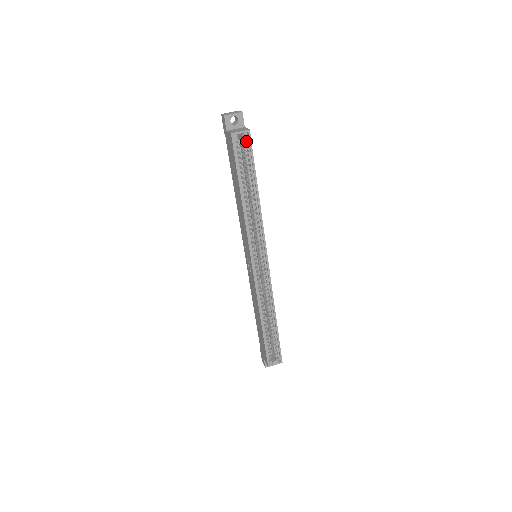
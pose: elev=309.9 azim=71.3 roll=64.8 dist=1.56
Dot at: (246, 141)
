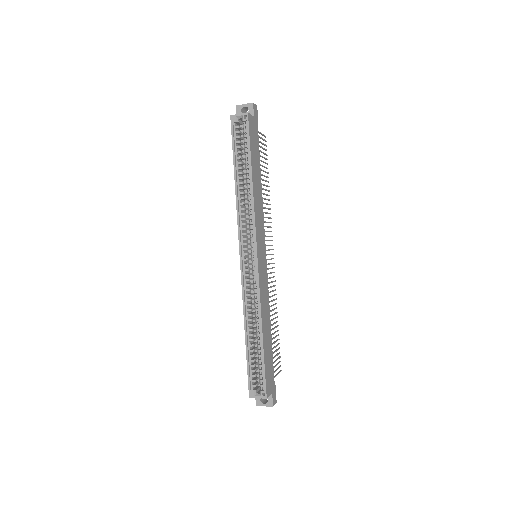
Dot at: (245, 124)
